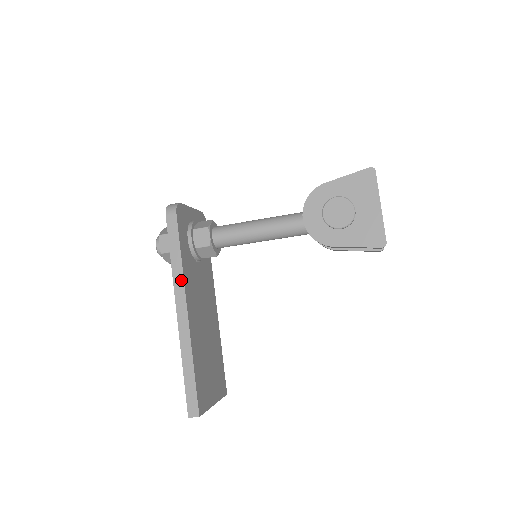
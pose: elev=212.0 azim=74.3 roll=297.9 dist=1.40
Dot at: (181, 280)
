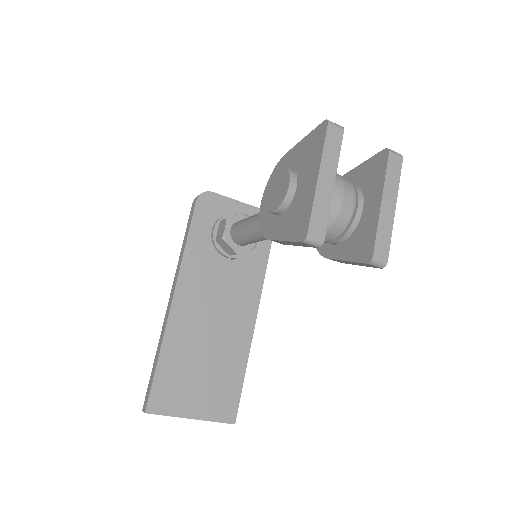
Dot at: (179, 267)
